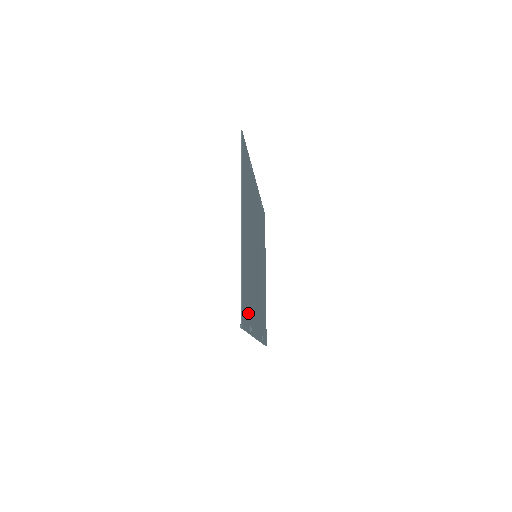
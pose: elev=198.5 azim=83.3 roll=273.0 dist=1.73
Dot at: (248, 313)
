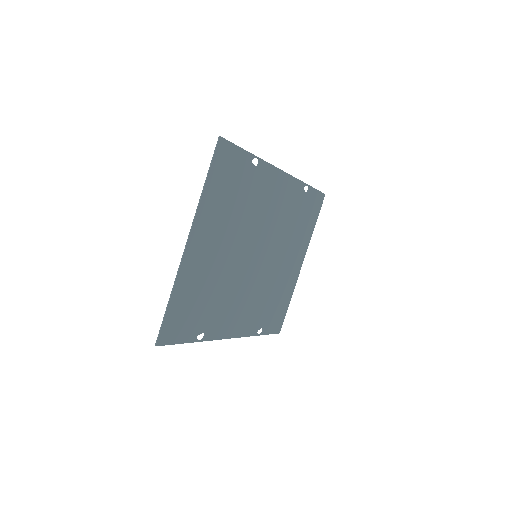
Dot at: (193, 325)
